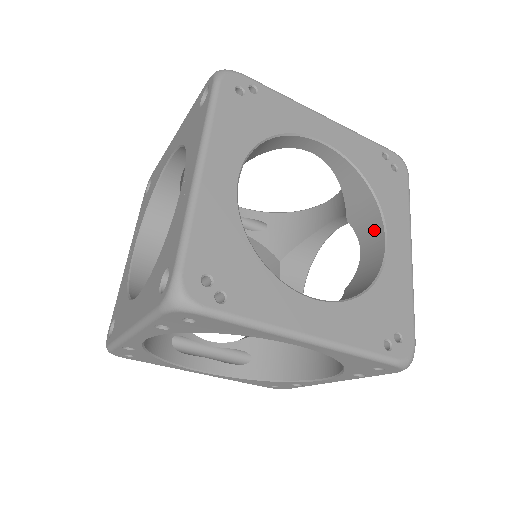
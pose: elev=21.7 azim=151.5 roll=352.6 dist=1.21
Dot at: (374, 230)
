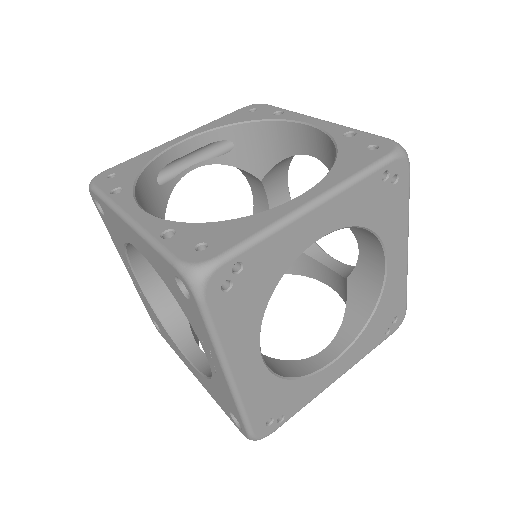
Dot at: (373, 247)
